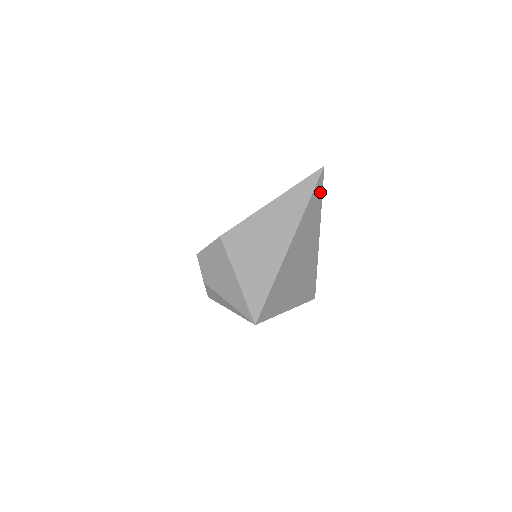
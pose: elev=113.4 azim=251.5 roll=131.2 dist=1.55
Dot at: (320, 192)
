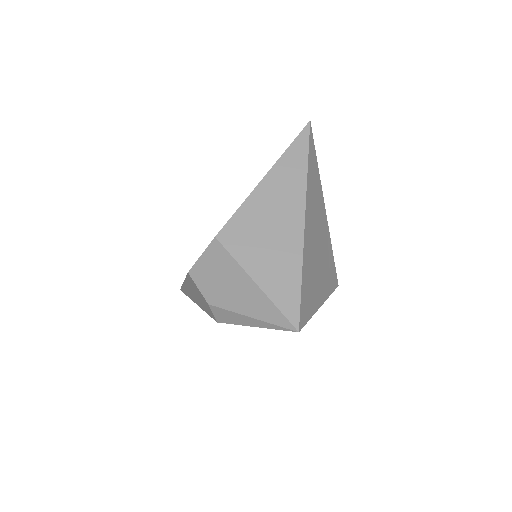
Dot at: (314, 153)
